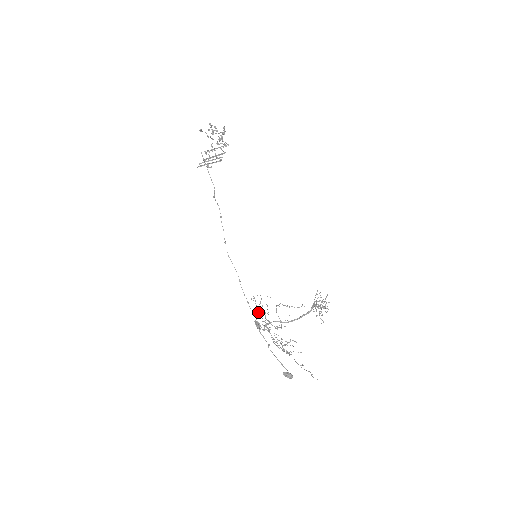
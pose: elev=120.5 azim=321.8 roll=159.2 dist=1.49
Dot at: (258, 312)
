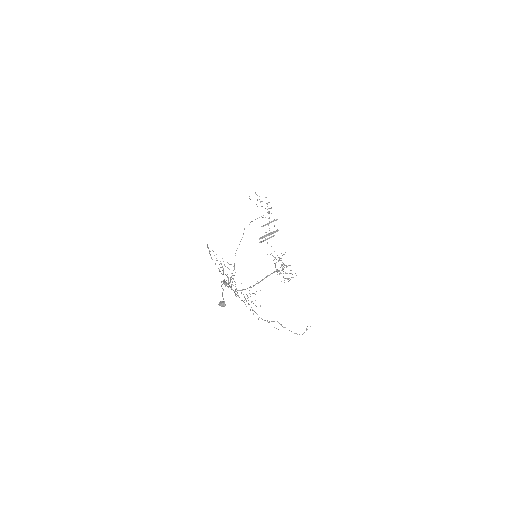
Dot at: occluded
